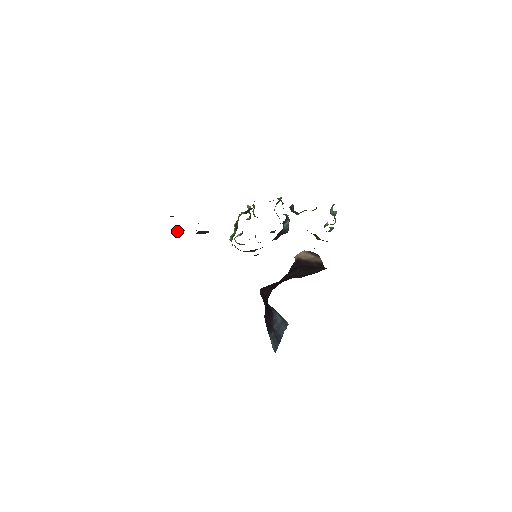
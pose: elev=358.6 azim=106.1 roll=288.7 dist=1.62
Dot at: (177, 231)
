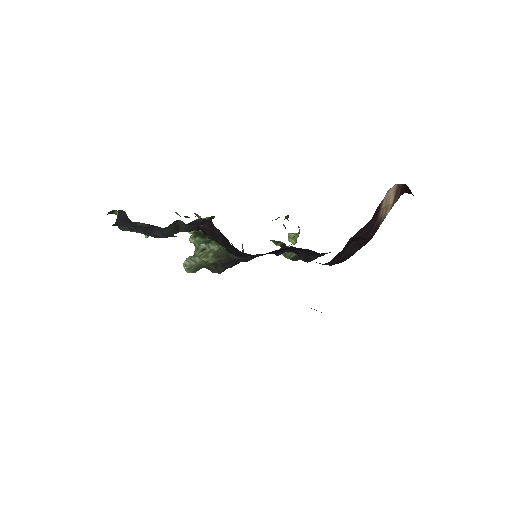
Dot at: occluded
